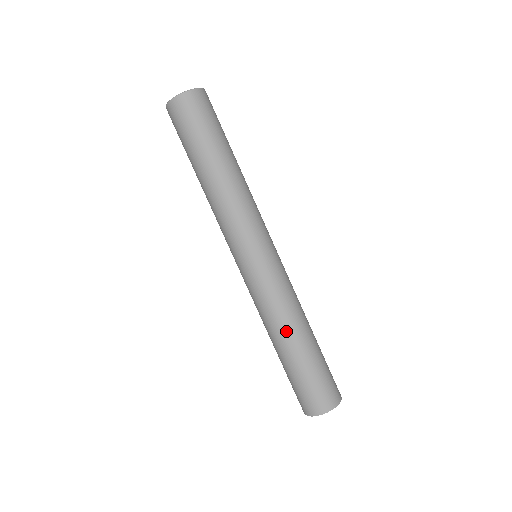
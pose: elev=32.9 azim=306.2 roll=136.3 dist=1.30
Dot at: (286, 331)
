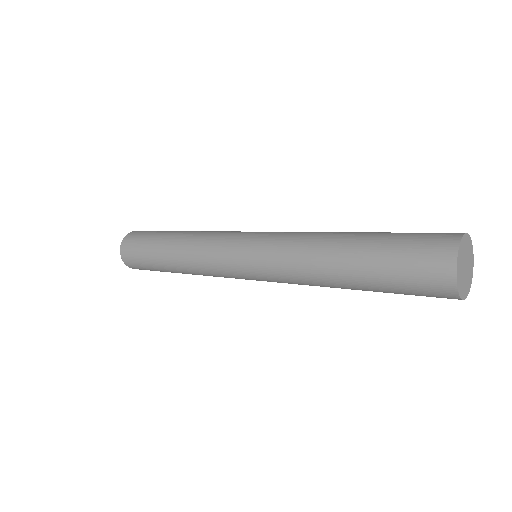
Dot at: (322, 255)
